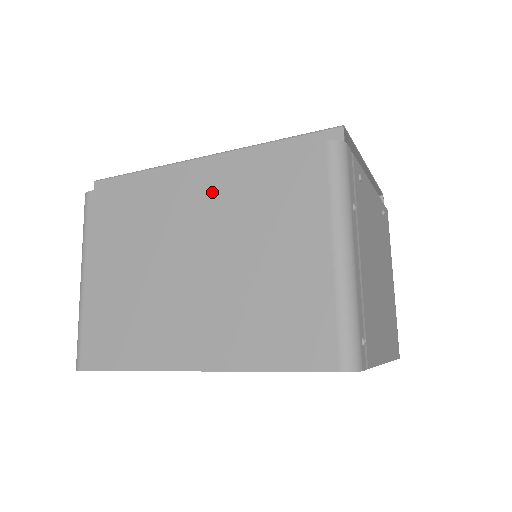
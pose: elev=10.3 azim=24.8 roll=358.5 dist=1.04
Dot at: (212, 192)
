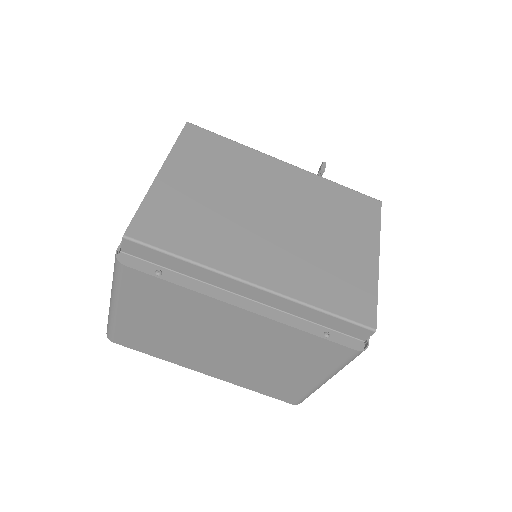
Dot at: (255, 328)
